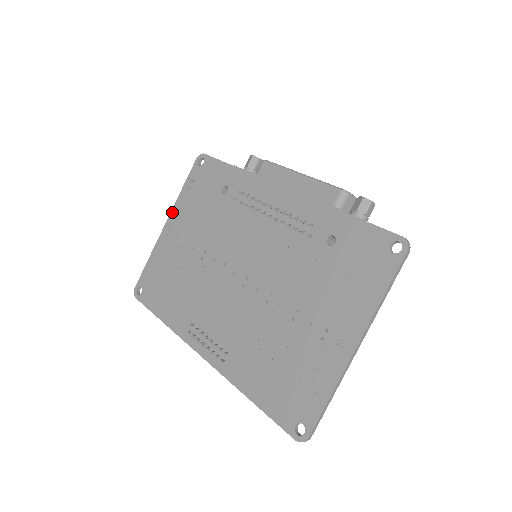
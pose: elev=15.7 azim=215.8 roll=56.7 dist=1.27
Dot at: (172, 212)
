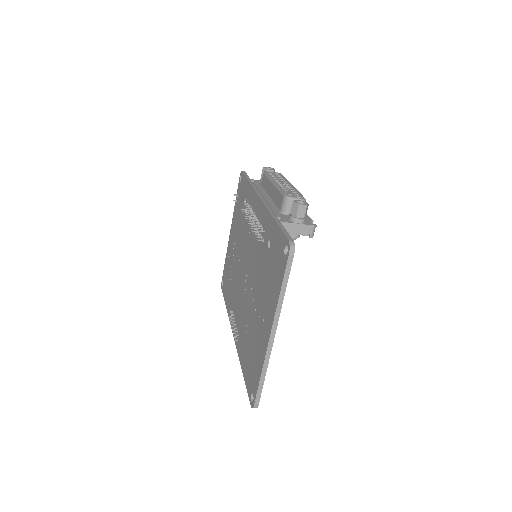
Dot at: (232, 221)
